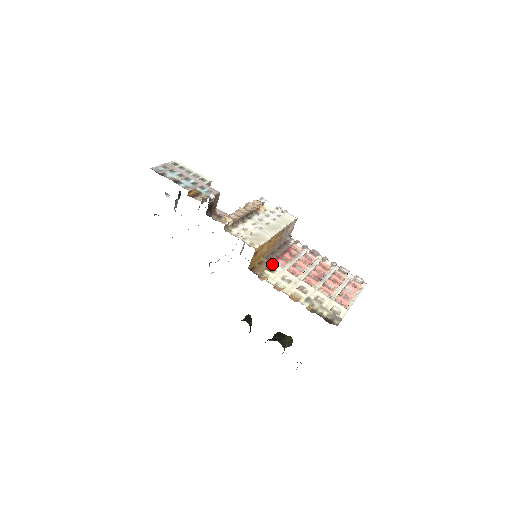
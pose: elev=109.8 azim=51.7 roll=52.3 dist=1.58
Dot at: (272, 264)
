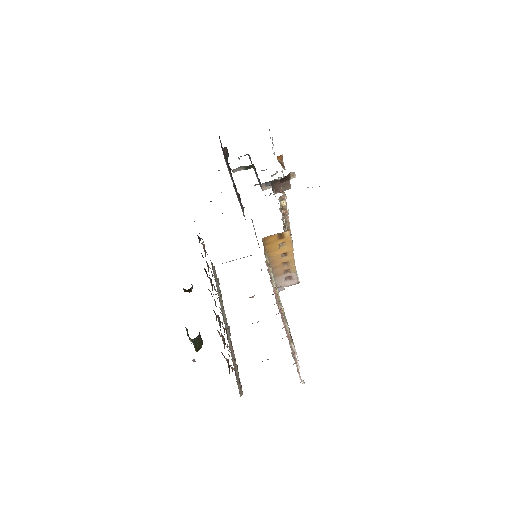
Dot at: occluded
